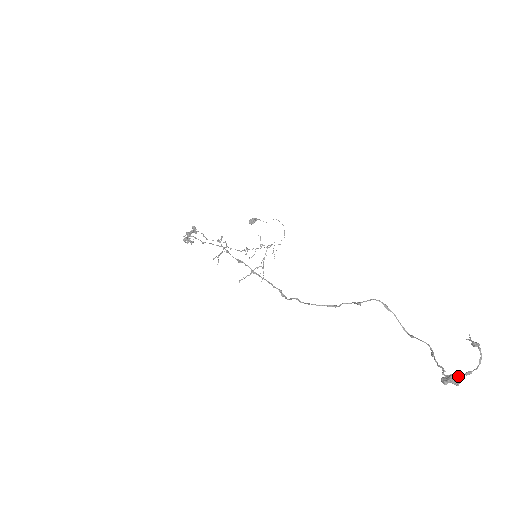
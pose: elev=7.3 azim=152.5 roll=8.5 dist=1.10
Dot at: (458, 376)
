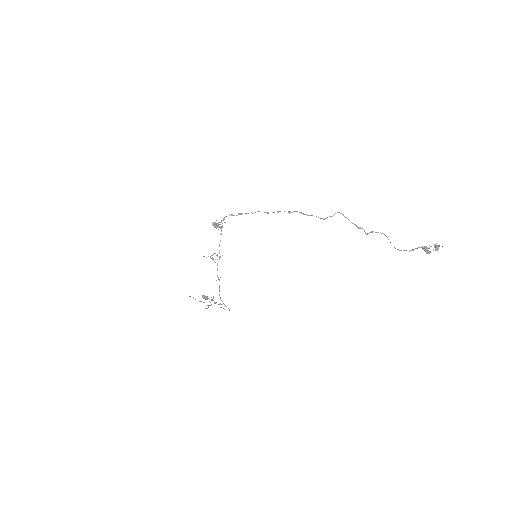
Dot at: occluded
